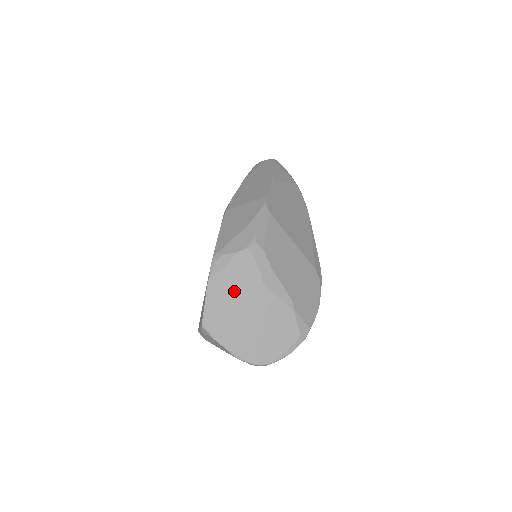
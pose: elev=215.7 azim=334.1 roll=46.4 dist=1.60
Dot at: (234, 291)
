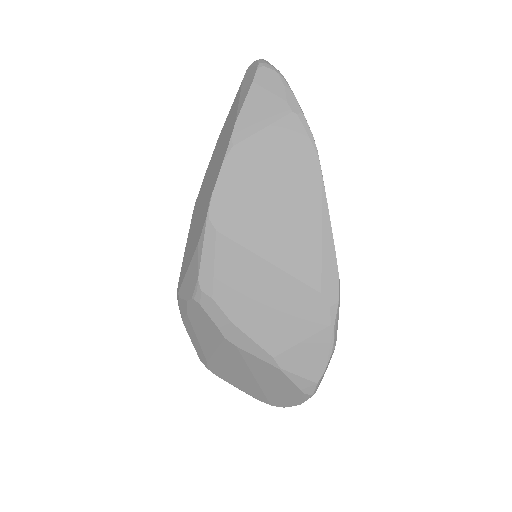
Dot at: (206, 340)
